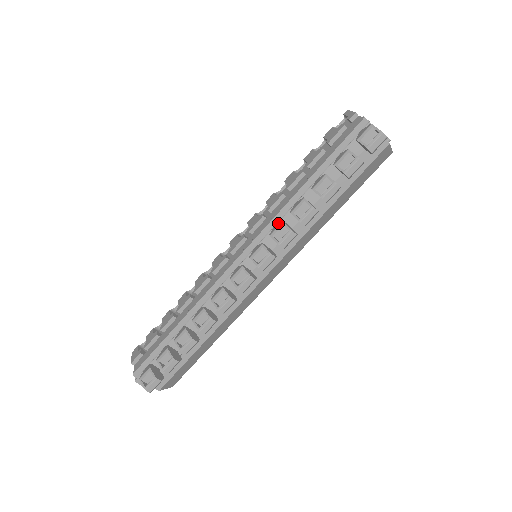
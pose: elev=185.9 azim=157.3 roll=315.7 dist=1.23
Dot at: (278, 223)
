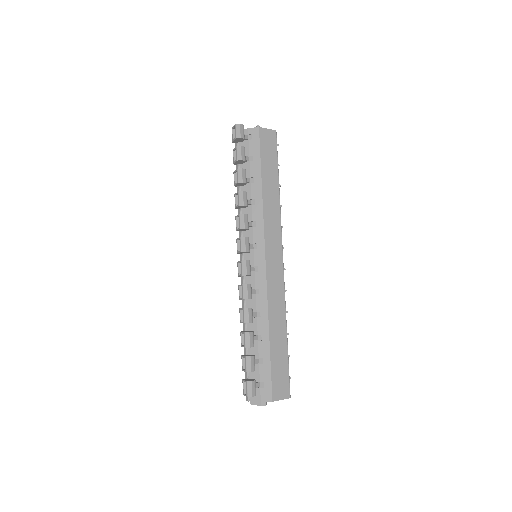
Dot at: occluded
